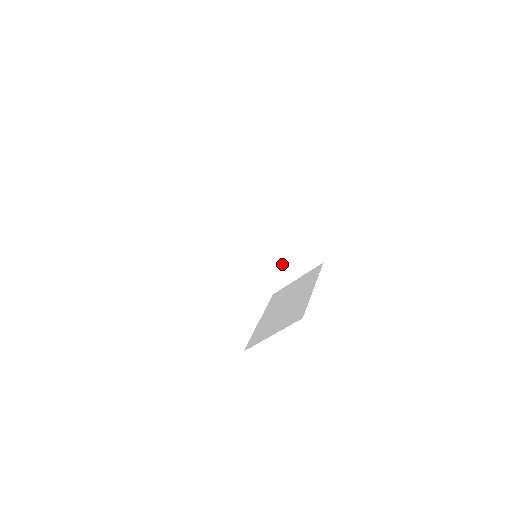
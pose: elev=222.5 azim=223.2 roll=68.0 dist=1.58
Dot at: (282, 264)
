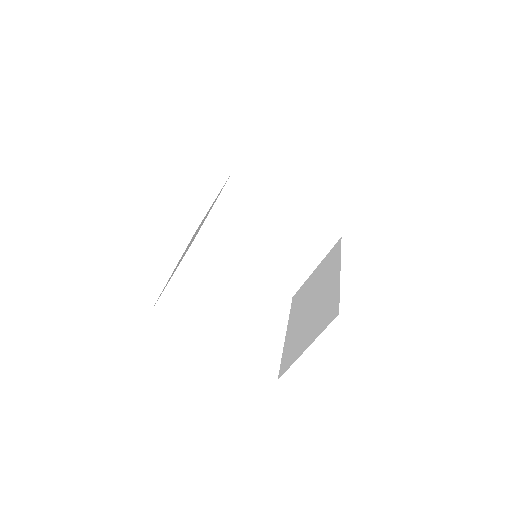
Dot at: (291, 256)
